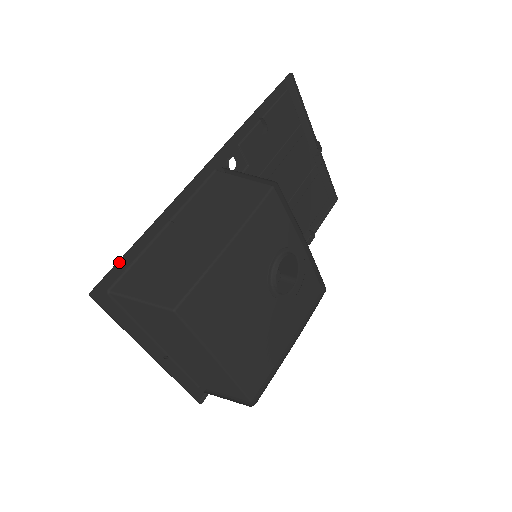
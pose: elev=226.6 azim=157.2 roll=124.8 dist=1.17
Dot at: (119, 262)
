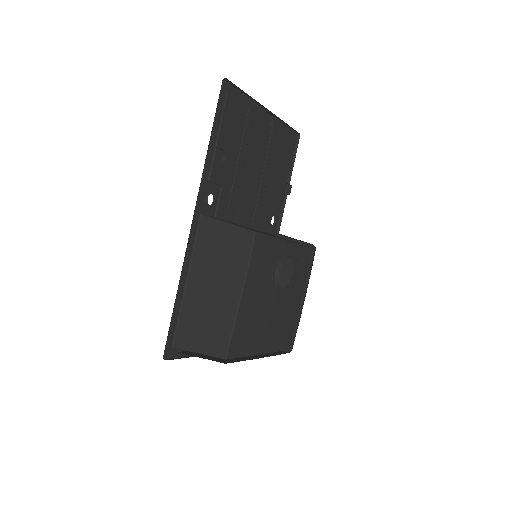
Dot at: (170, 328)
